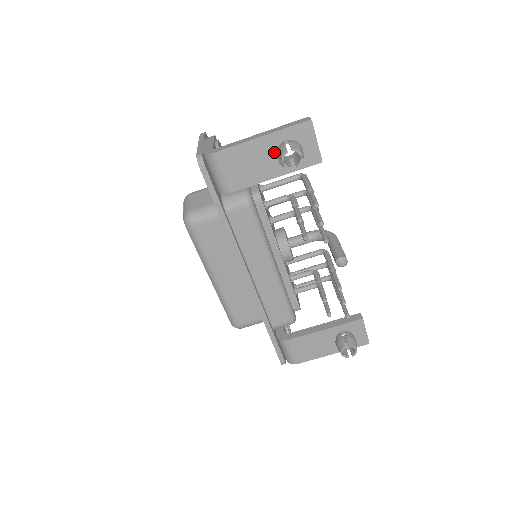
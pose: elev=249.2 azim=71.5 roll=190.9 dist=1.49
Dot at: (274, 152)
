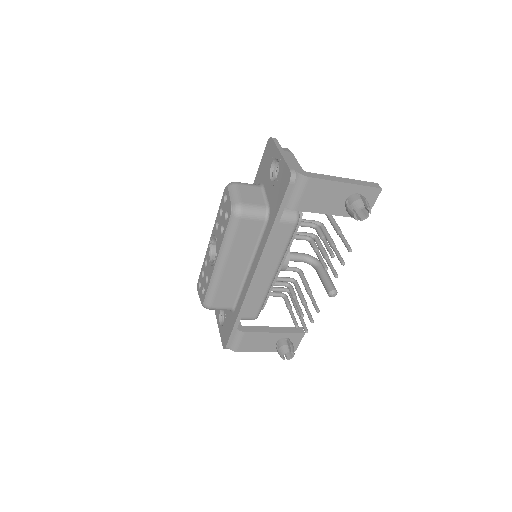
Dot at: (345, 197)
